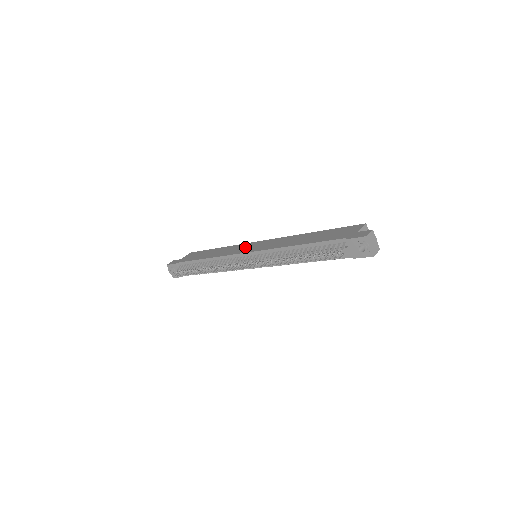
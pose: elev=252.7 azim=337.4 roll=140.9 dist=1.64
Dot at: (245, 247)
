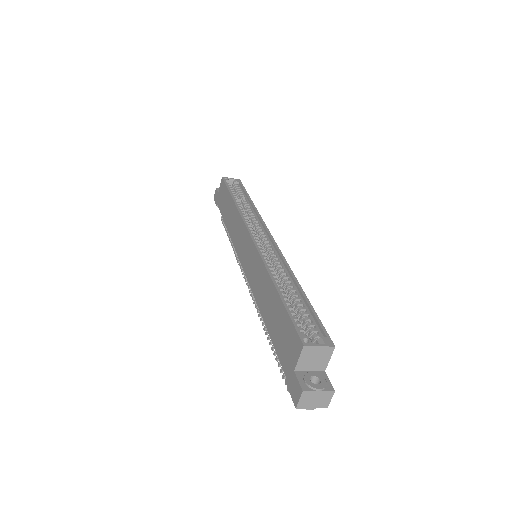
Dot at: (241, 240)
